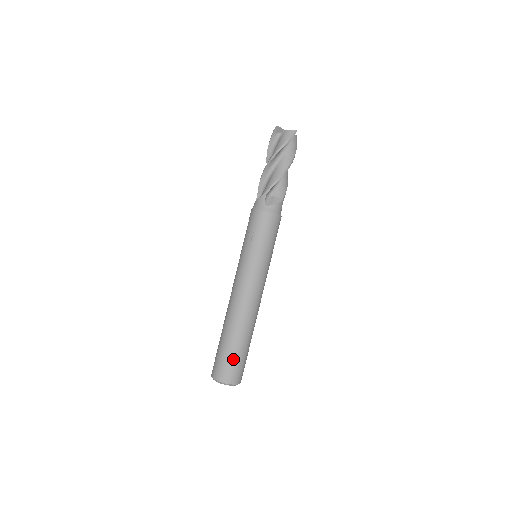
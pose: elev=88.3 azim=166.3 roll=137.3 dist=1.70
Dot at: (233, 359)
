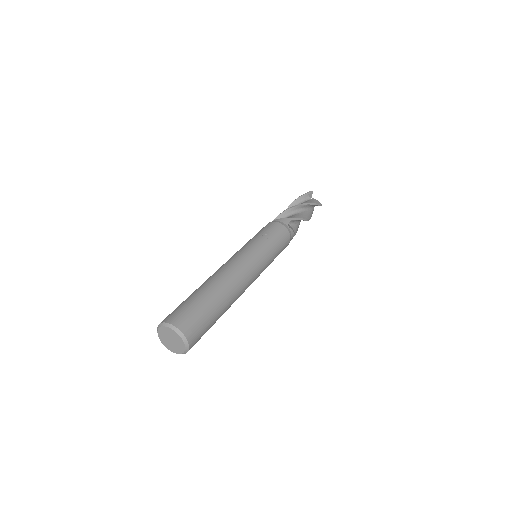
Dot at: (205, 318)
